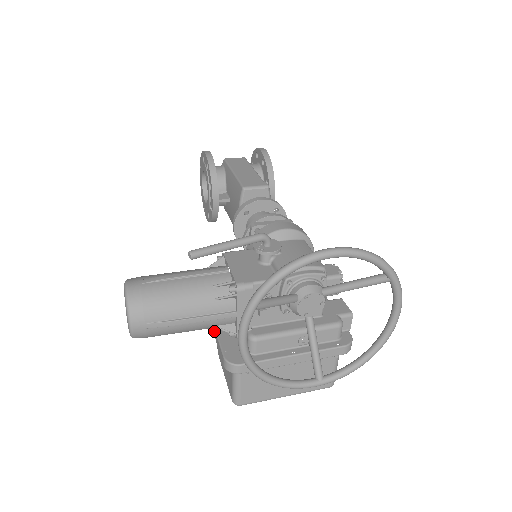
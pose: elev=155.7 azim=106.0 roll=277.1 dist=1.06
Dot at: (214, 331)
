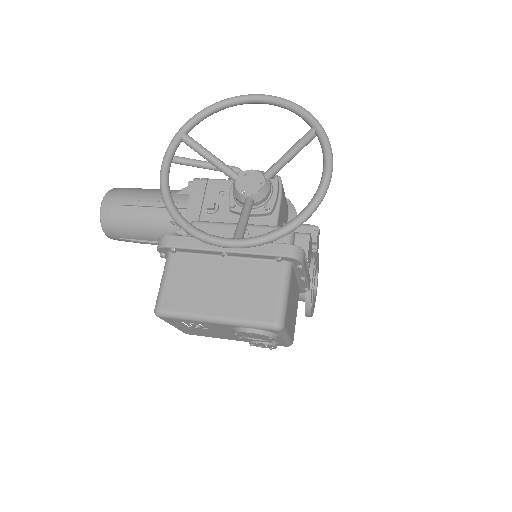
Dot at: occluded
